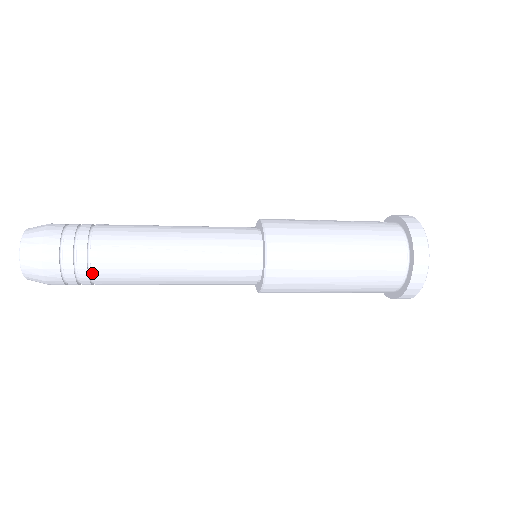
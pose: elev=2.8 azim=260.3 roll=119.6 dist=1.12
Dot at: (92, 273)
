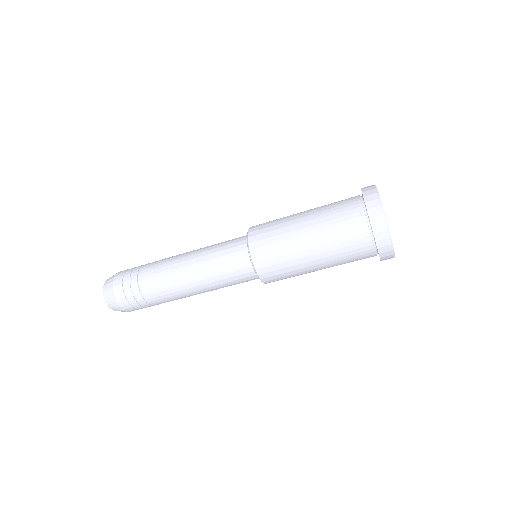
Dot at: (143, 293)
